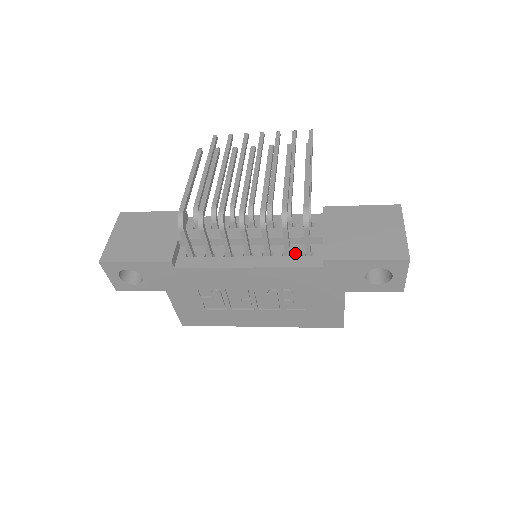
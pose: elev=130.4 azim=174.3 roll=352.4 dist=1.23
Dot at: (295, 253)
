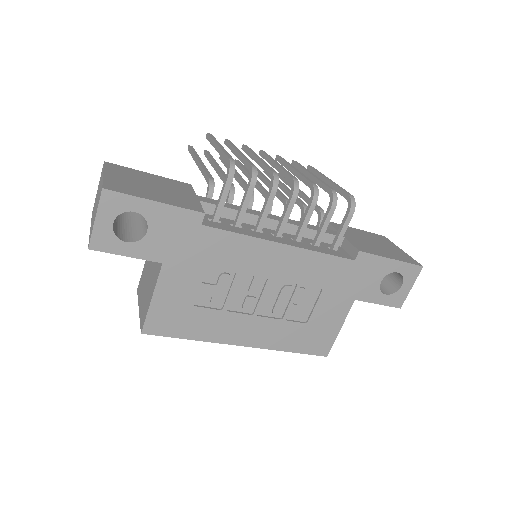
Dot at: (322, 246)
